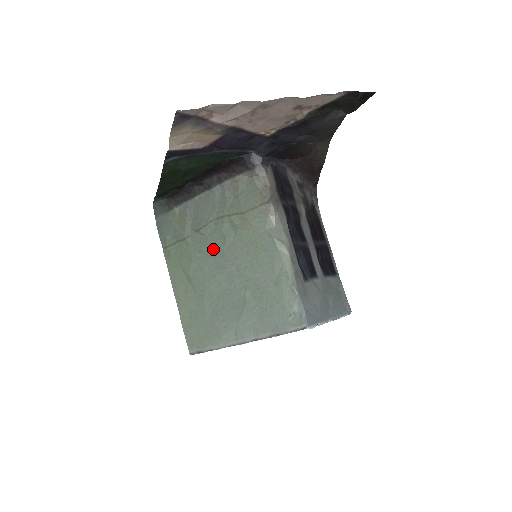
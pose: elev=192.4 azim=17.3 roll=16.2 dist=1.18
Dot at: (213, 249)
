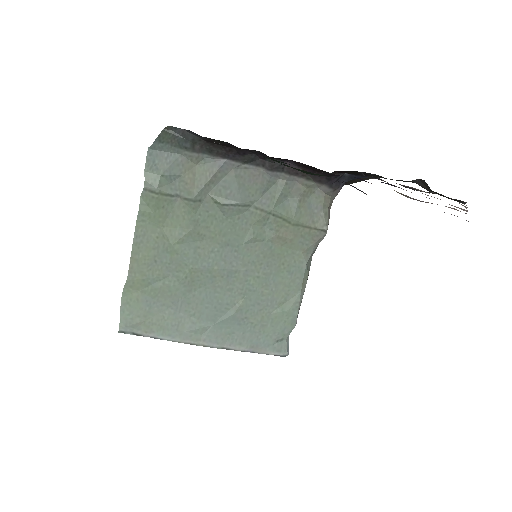
Dot at: (227, 236)
